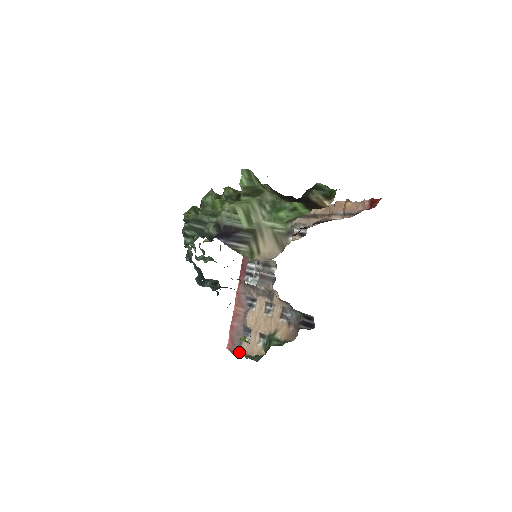
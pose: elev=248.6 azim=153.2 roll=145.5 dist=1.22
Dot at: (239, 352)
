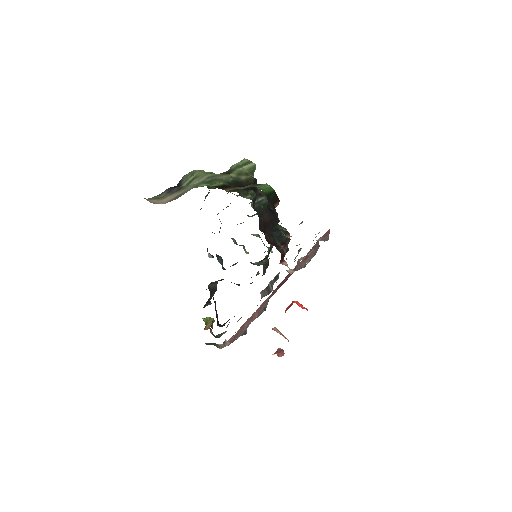
Dot at: (225, 344)
